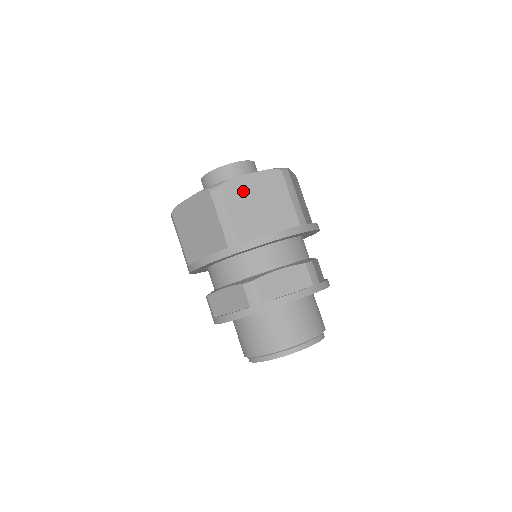
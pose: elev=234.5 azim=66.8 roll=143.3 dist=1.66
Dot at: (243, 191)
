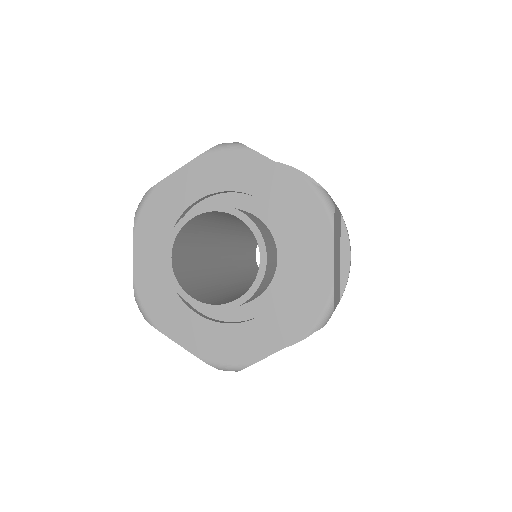
Dot at: occluded
